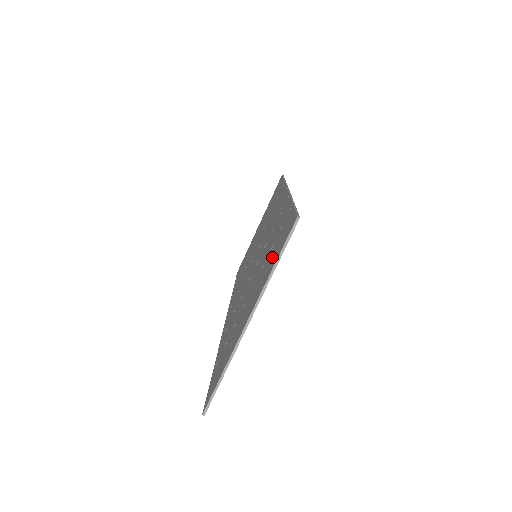
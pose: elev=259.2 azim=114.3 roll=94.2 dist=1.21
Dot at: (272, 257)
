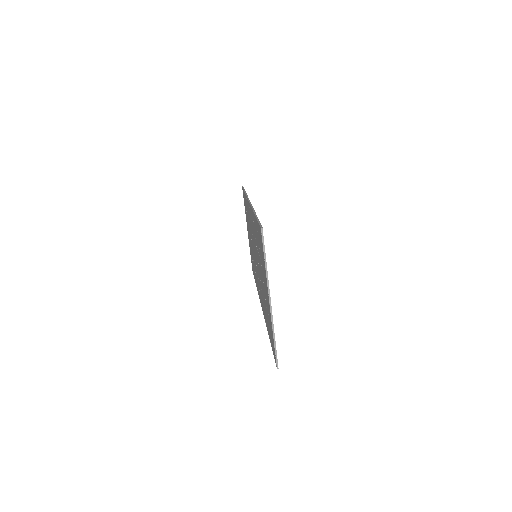
Dot at: (262, 256)
